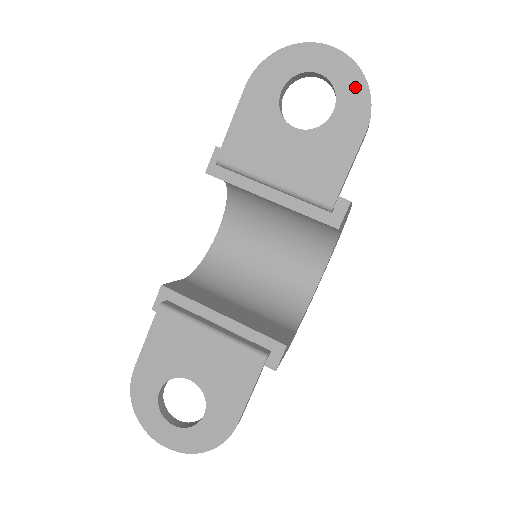
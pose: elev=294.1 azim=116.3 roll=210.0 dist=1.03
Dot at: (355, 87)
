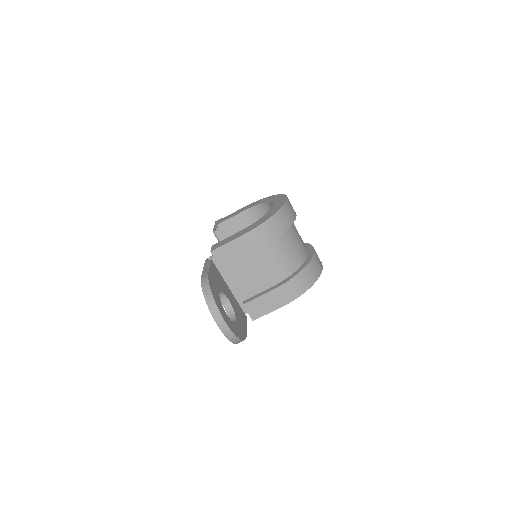
Dot at: occluded
